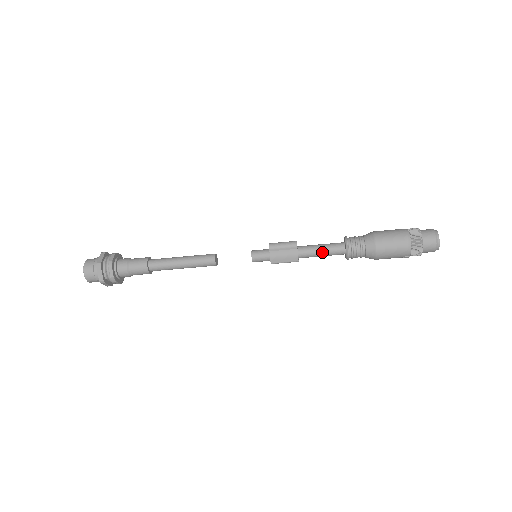
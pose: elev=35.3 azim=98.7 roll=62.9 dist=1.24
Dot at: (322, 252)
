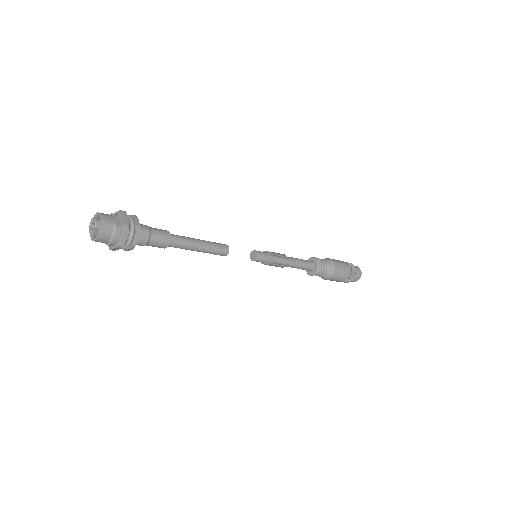
Dot at: occluded
